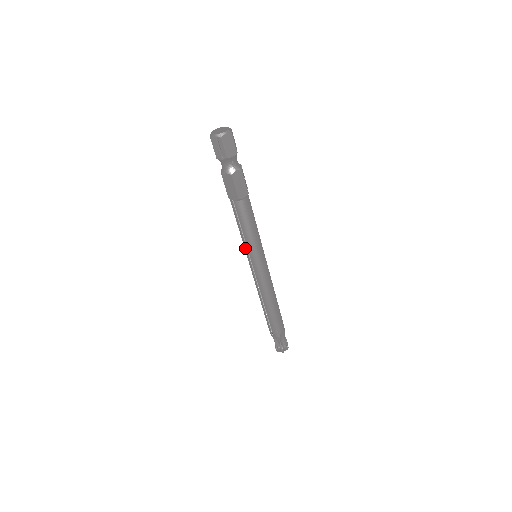
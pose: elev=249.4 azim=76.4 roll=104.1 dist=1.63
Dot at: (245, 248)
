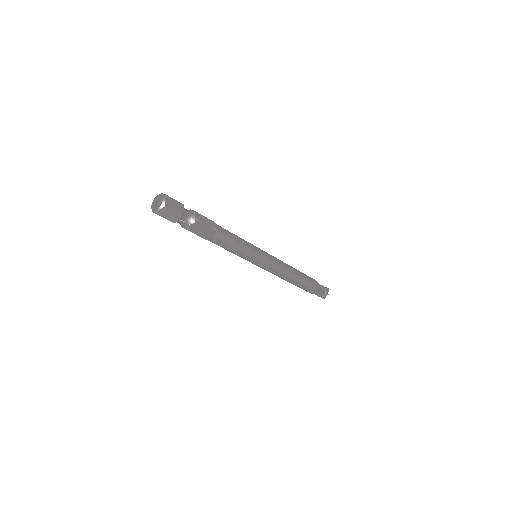
Dot at: occluded
